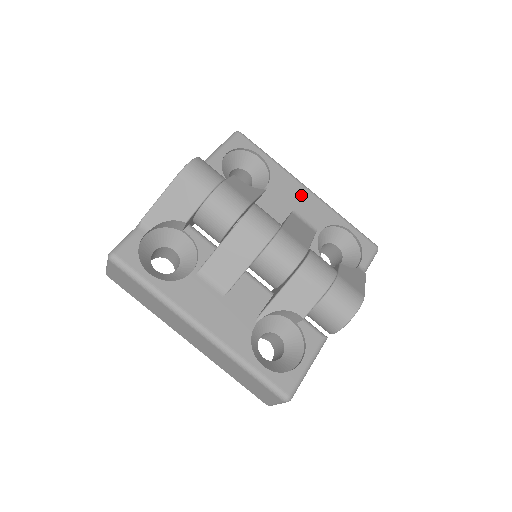
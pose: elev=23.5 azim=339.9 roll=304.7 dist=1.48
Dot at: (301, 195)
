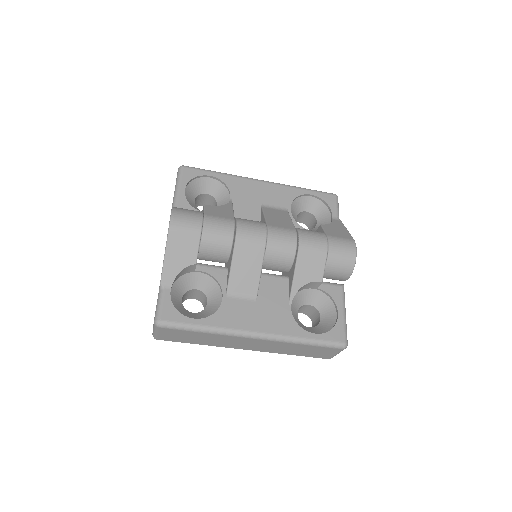
Dot at: (259, 189)
